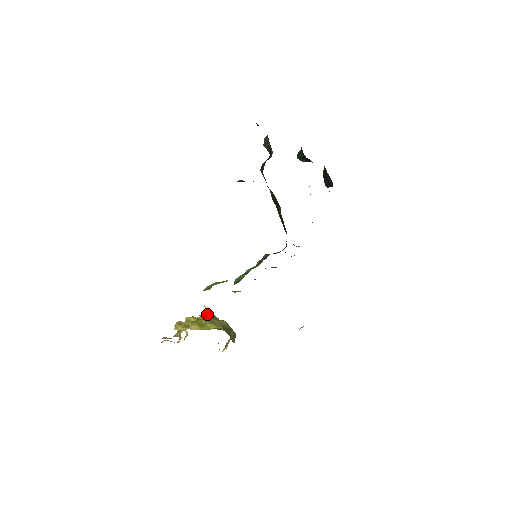
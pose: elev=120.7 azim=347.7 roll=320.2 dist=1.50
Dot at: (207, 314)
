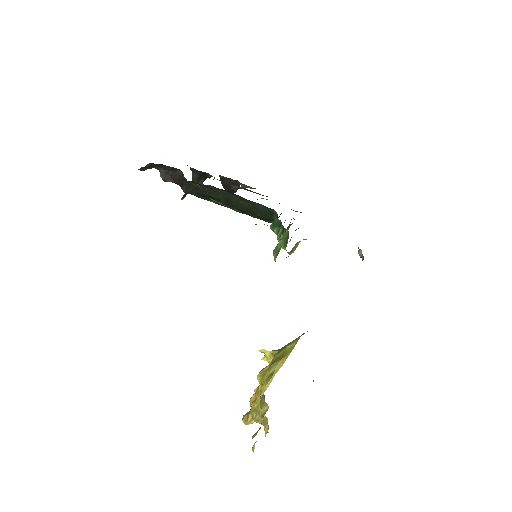
Dot at: (269, 356)
